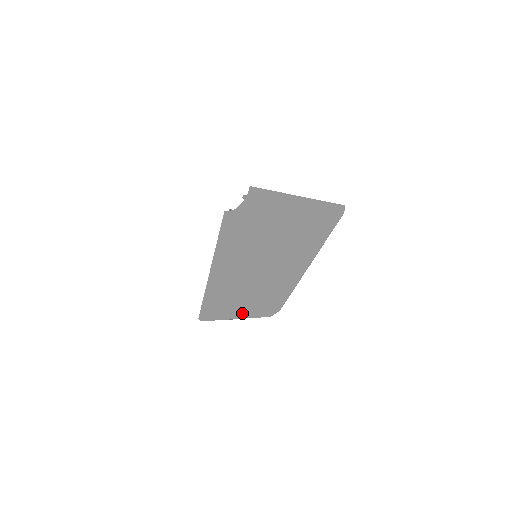
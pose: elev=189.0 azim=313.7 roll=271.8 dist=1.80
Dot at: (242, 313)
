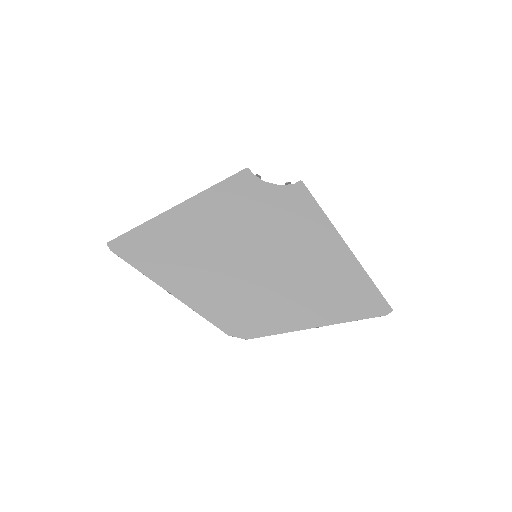
Dot at: (189, 297)
